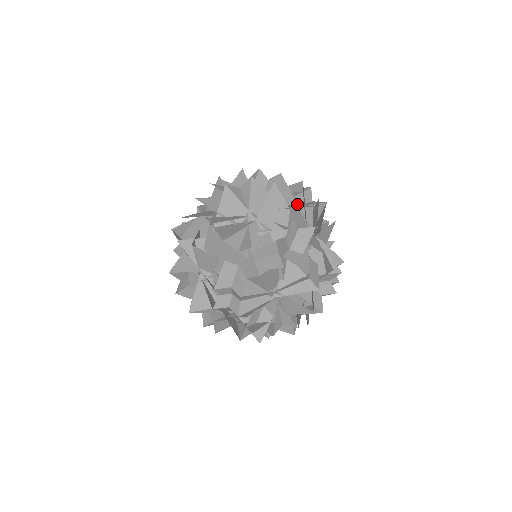
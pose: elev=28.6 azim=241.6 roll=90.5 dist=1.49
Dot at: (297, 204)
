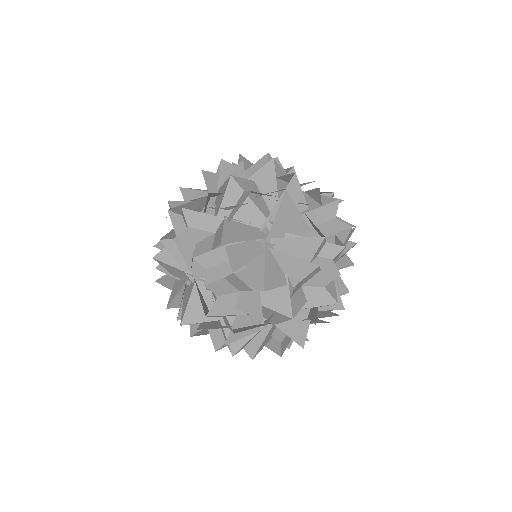
Dot at: (220, 227)
